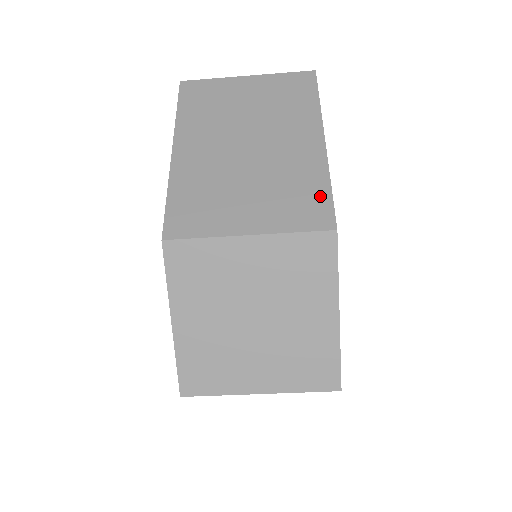
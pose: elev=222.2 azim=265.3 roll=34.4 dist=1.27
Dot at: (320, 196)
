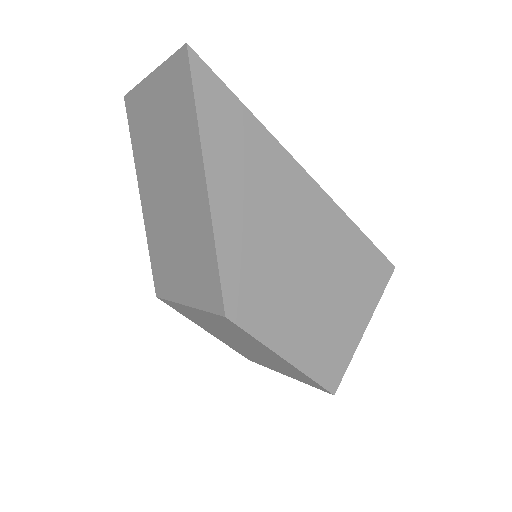
Dot at: (212, 271)
